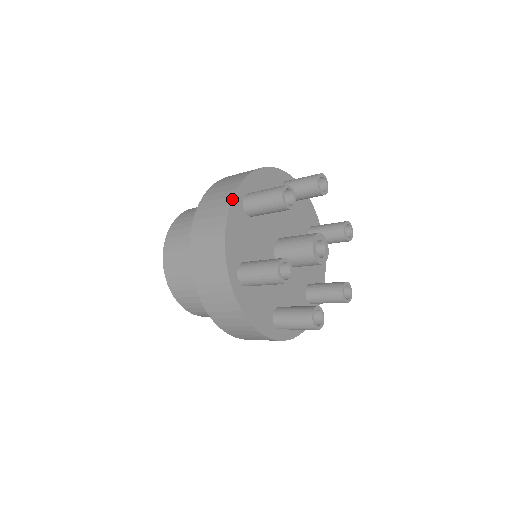
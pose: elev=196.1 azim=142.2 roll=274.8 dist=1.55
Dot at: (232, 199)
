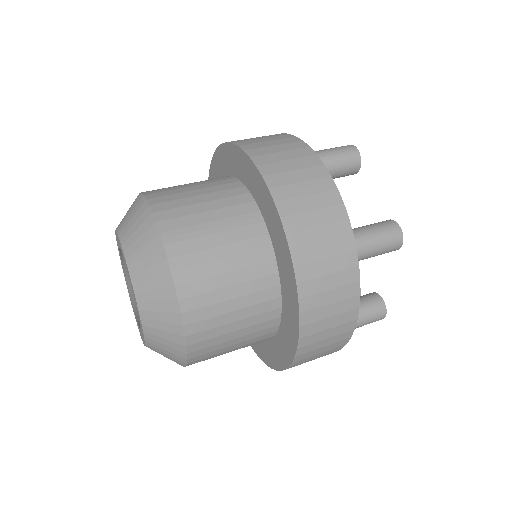
Dot at: (313, 150)
